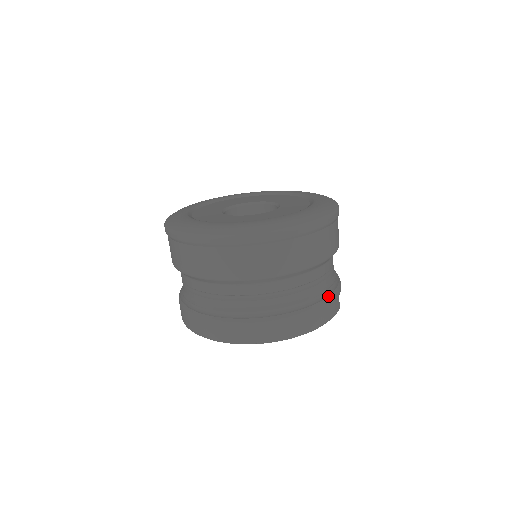
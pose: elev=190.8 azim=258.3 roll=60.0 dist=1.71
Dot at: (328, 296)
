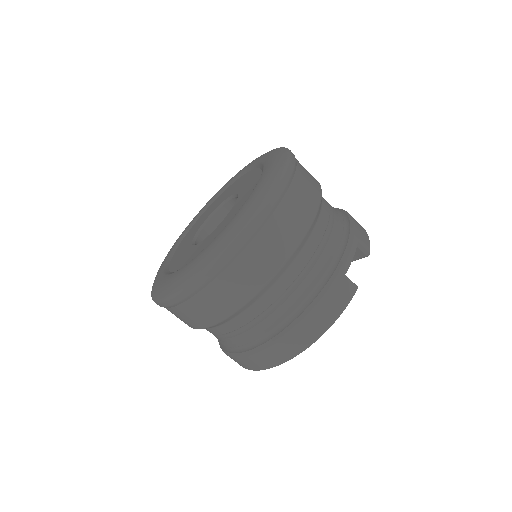
Dot at: (320, 292)
